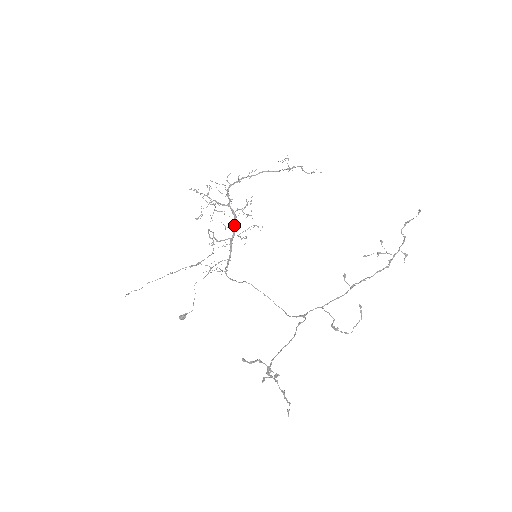
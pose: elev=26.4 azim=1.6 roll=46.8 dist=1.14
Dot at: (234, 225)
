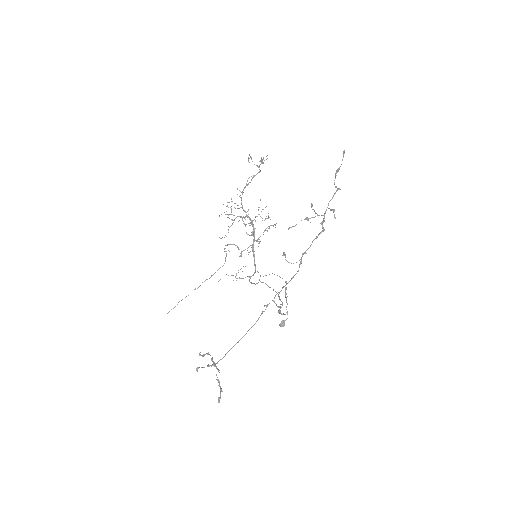
Dot at: (253, 232)
